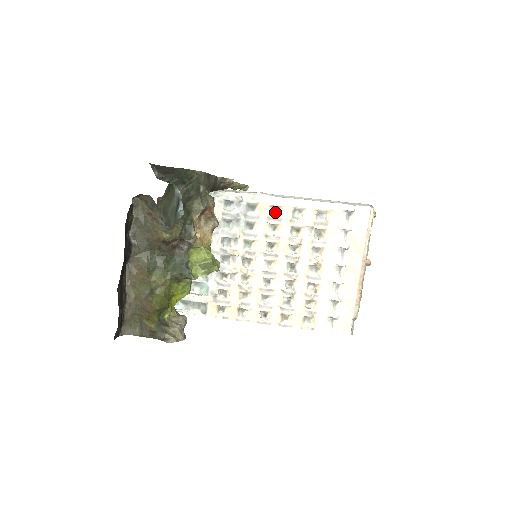
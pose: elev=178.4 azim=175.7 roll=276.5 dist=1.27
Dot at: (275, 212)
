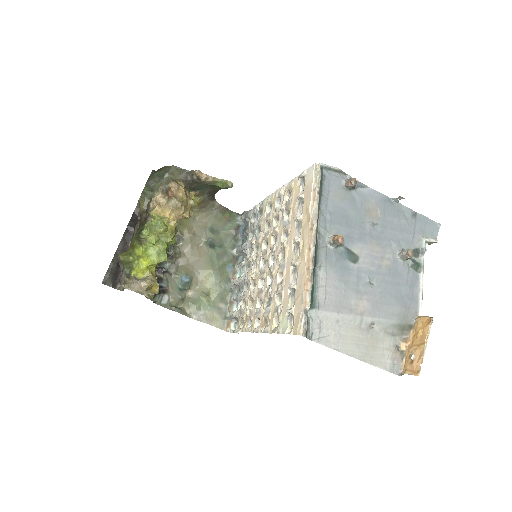
Dot at: occluded
